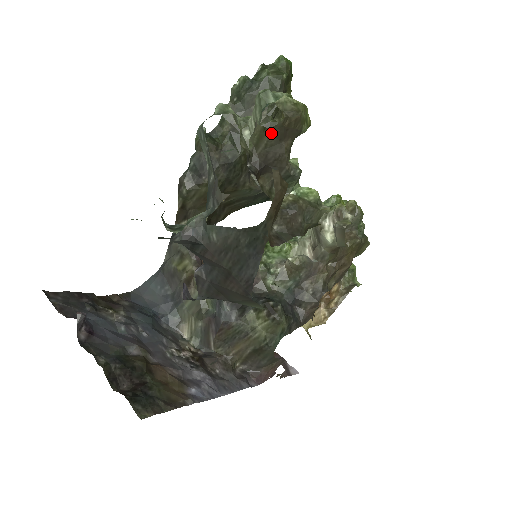
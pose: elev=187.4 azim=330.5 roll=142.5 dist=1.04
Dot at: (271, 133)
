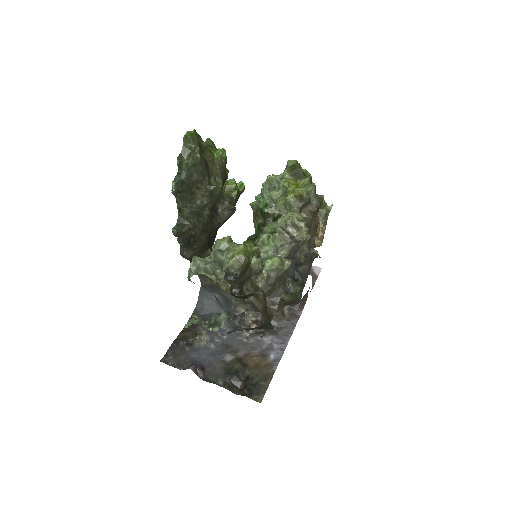
Dot at: (236, 279)
